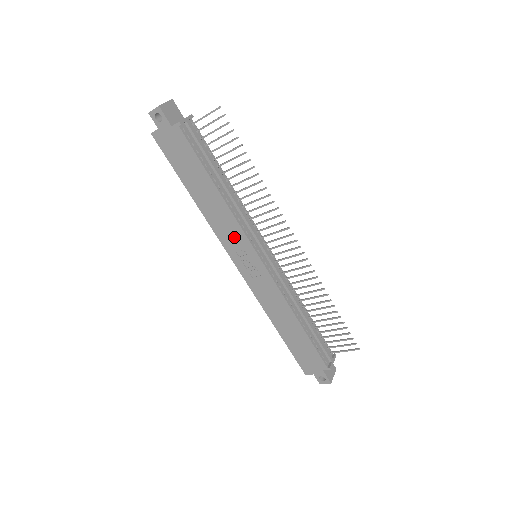
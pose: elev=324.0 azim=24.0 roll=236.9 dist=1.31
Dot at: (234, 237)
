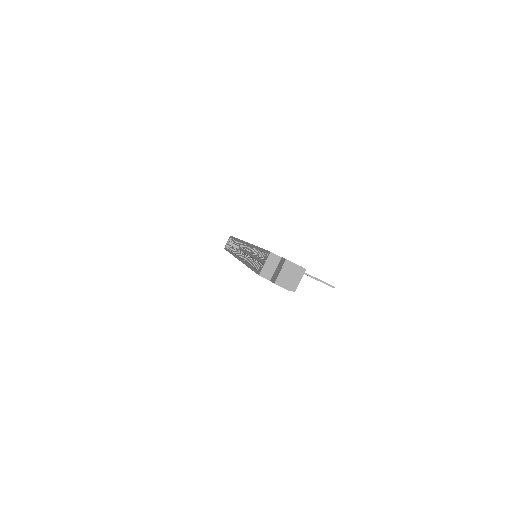
Dot at: occluded
